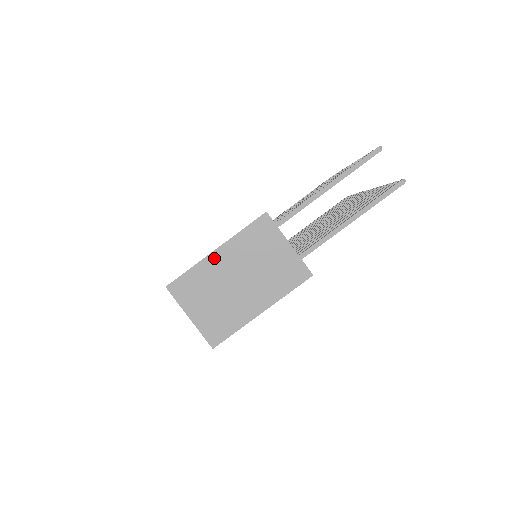
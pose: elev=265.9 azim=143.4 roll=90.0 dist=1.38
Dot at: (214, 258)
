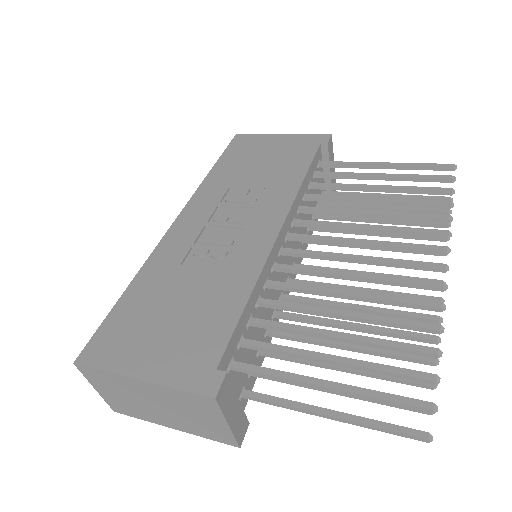
Dot at: (135, 382)
